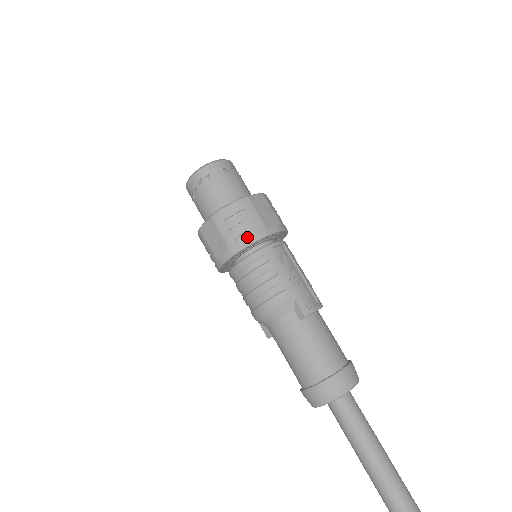
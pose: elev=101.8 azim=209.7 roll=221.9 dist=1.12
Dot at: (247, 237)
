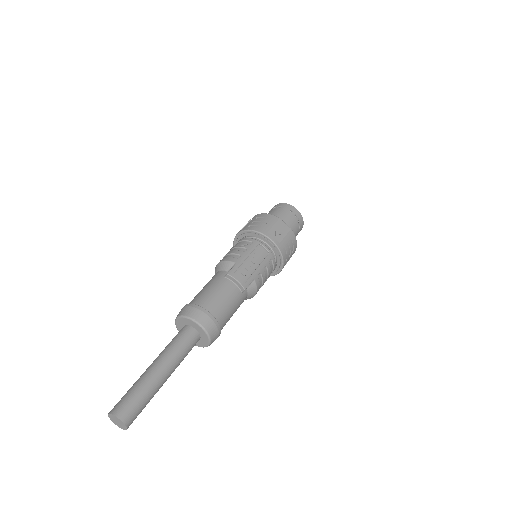
Dot at: (254, 227)
